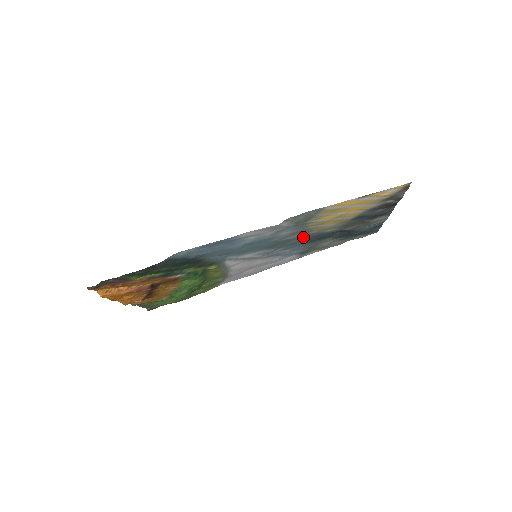
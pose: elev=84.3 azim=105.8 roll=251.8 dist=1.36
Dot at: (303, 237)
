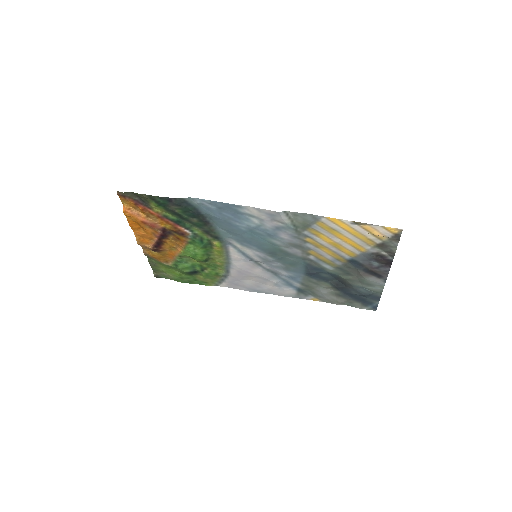
Dot at: (301, 259)
